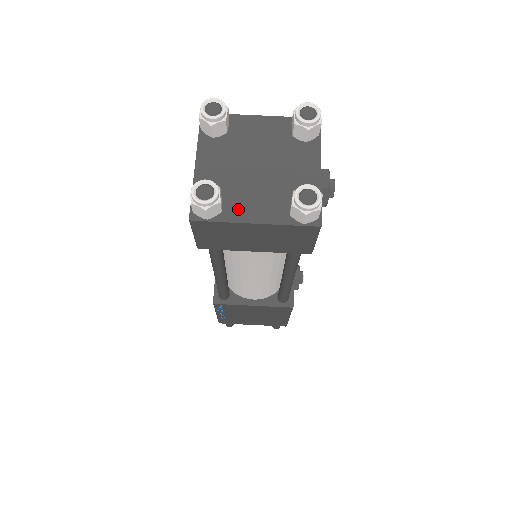
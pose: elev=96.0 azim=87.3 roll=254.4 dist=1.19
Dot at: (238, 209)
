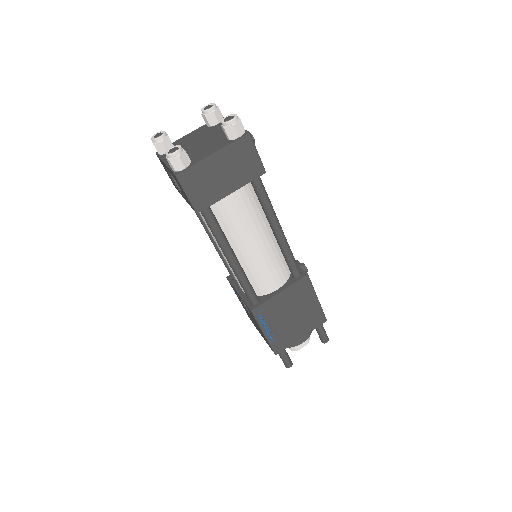
Dot at: (200, 157)
